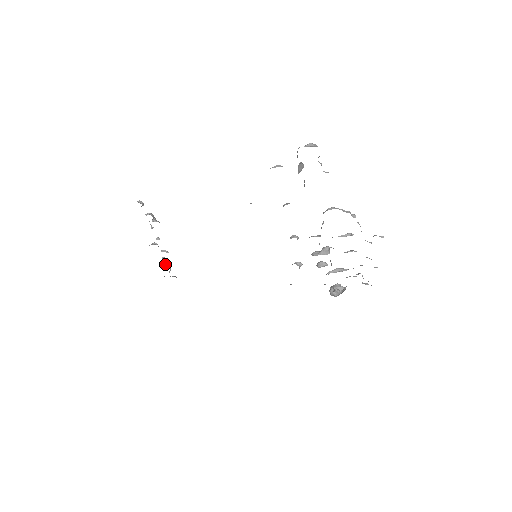
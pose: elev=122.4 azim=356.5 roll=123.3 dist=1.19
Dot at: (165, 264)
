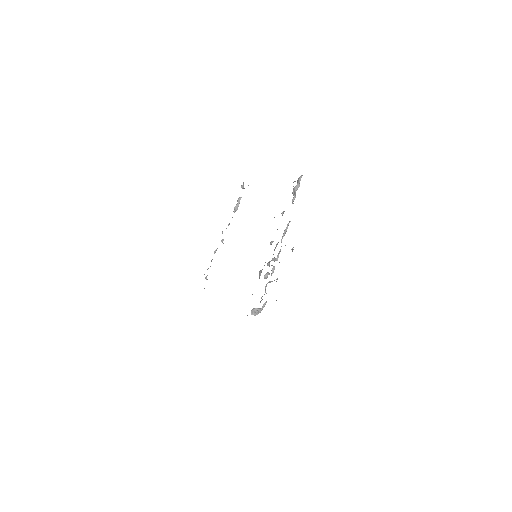
Dot at: occluded
